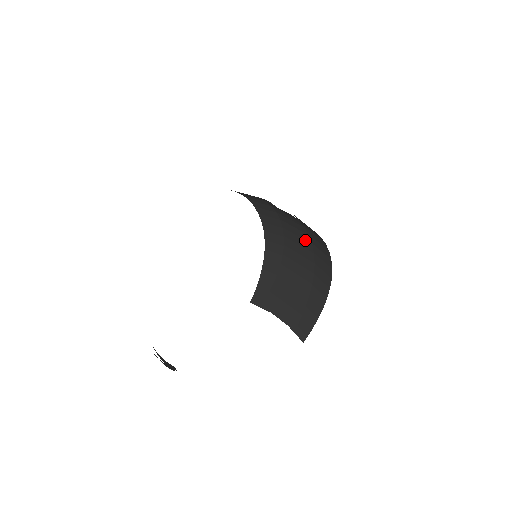
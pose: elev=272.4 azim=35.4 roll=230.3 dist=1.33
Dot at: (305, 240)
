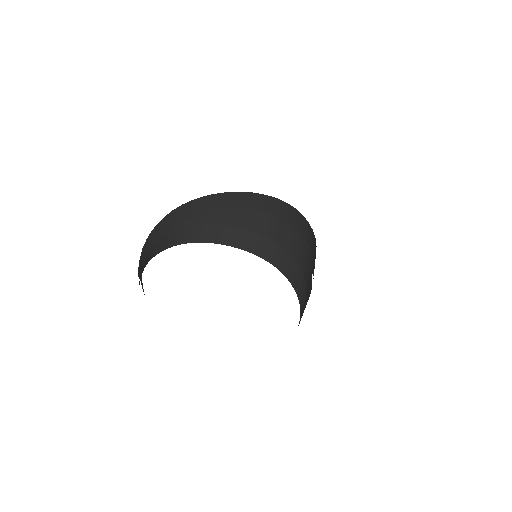
Dot at: (304, 246)
